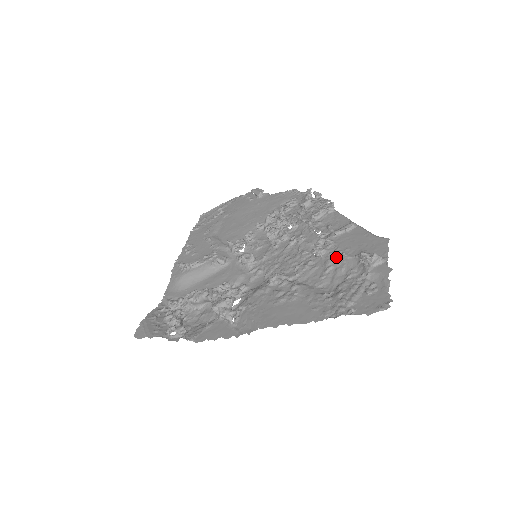
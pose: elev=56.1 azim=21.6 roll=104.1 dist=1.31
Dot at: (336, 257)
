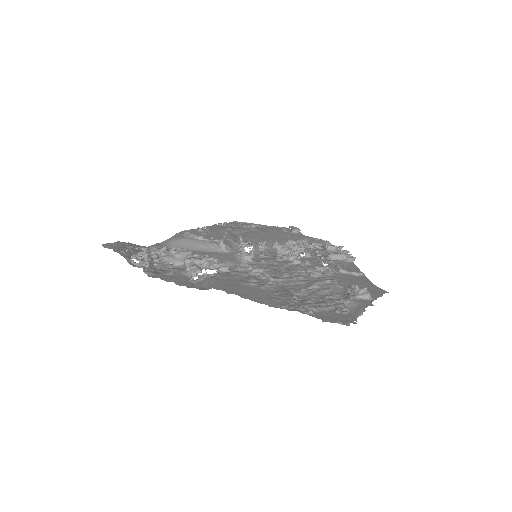
Dot at: (327, 281)
